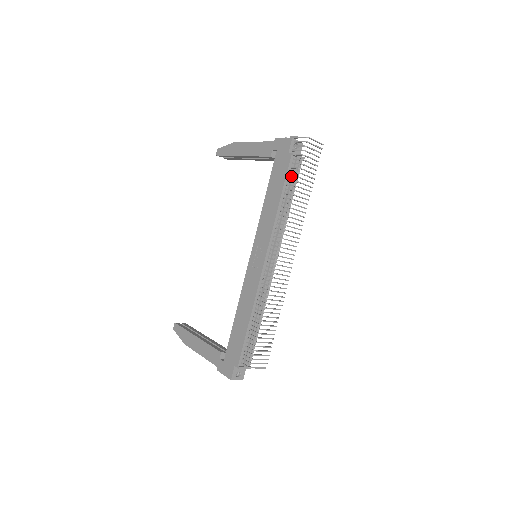
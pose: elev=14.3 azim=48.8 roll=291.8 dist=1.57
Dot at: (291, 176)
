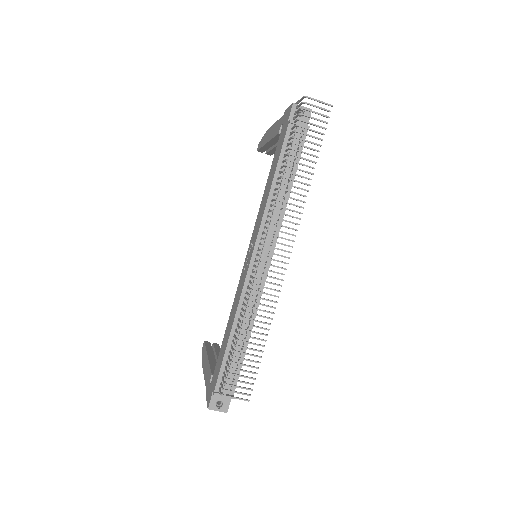
Dot at: (286, 149)
